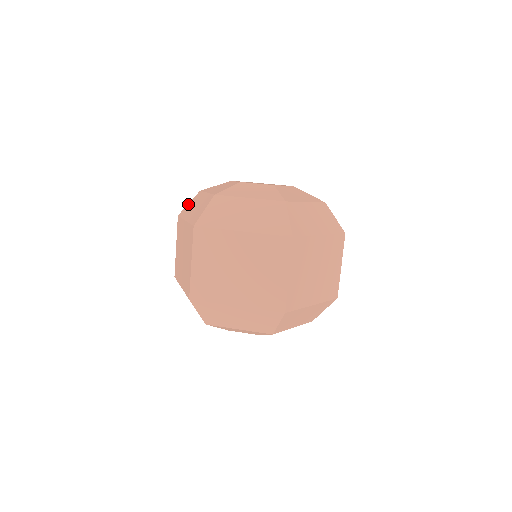
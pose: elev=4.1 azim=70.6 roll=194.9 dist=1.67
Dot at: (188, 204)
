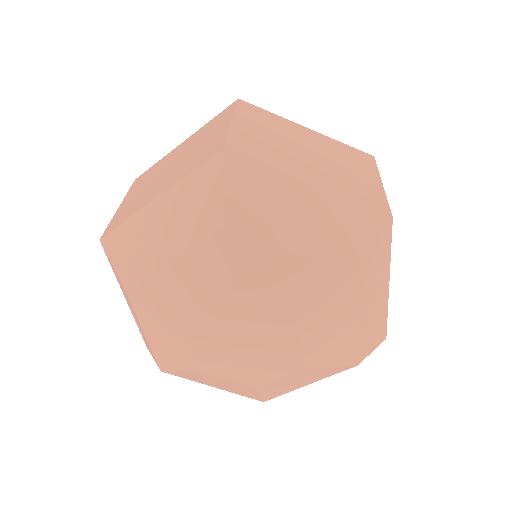
Dot at: occluded
